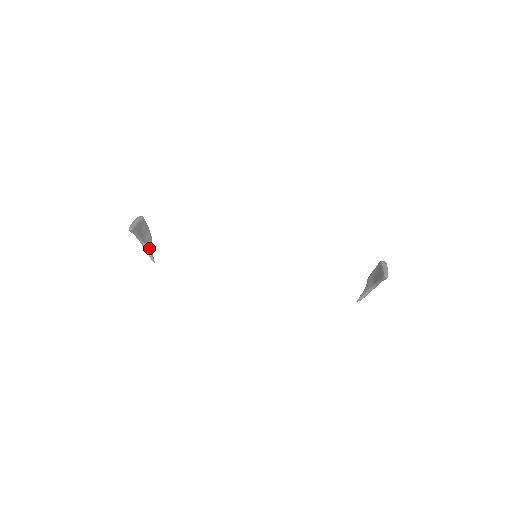
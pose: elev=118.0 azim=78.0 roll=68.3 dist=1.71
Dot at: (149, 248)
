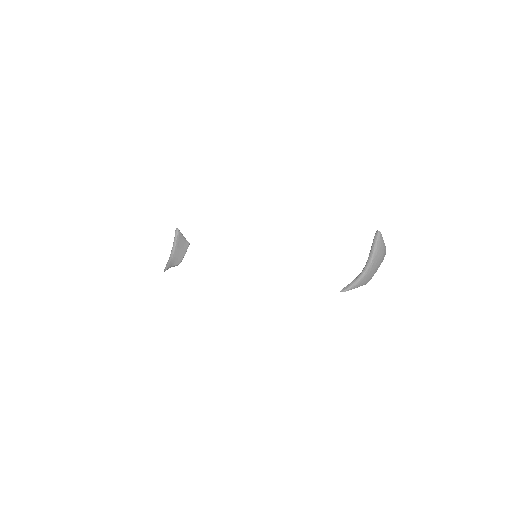
Dot at: (172, 263)
